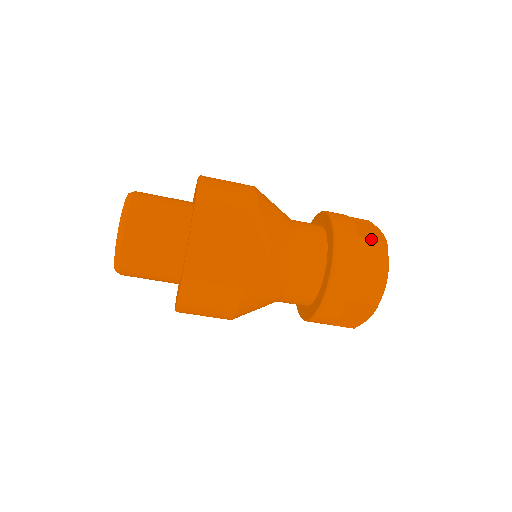
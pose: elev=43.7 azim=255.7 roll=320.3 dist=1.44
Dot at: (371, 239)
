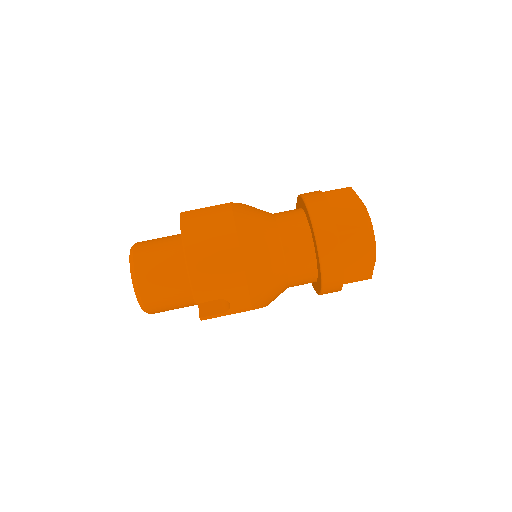
Dot at: occluded
